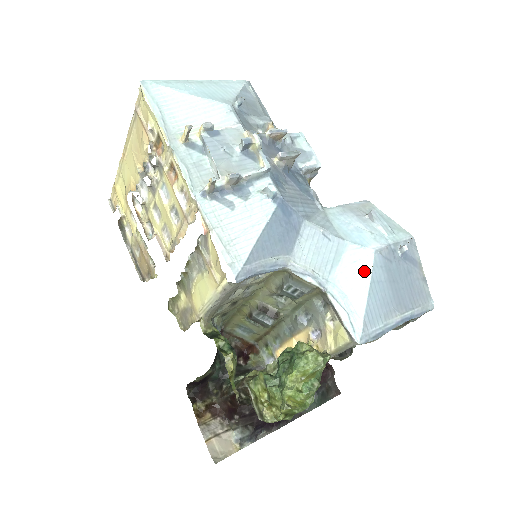
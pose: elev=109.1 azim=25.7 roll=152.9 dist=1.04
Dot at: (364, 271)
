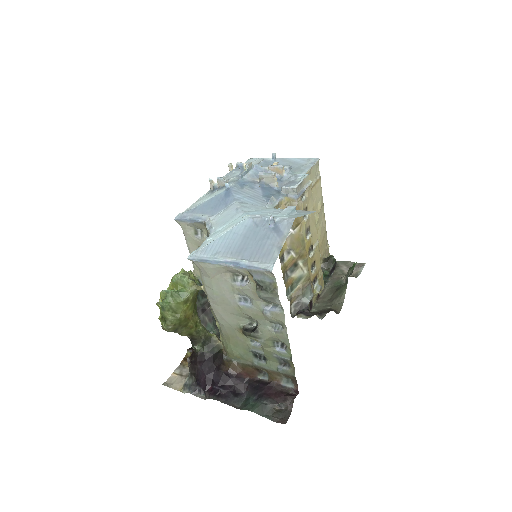
Dot at: (233, 226)
